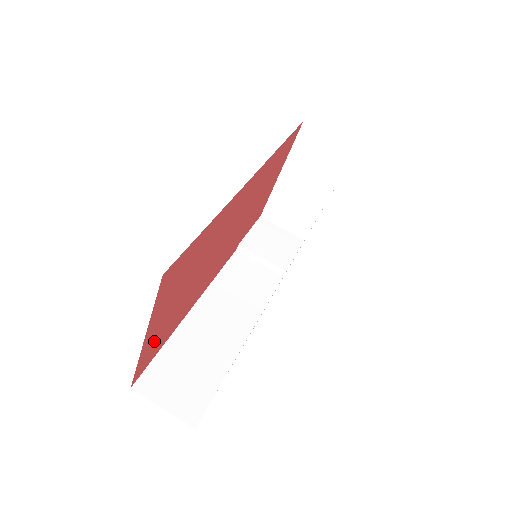
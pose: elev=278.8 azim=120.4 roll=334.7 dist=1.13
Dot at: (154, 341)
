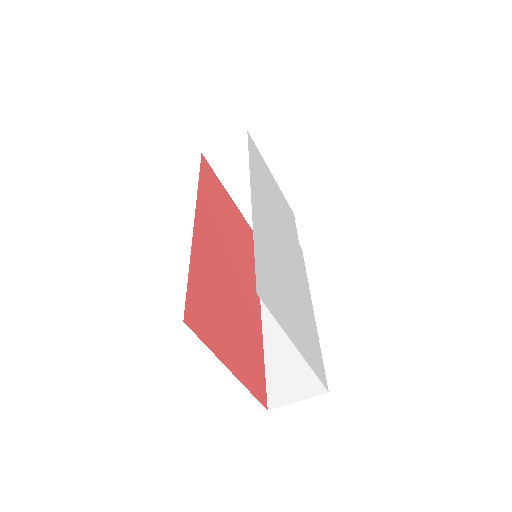
Dot at: (246, 368)
